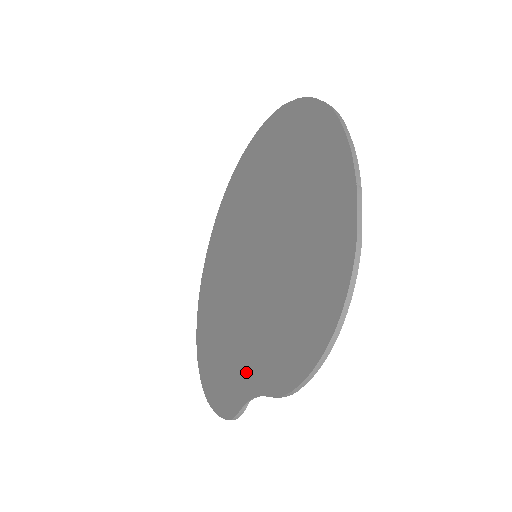
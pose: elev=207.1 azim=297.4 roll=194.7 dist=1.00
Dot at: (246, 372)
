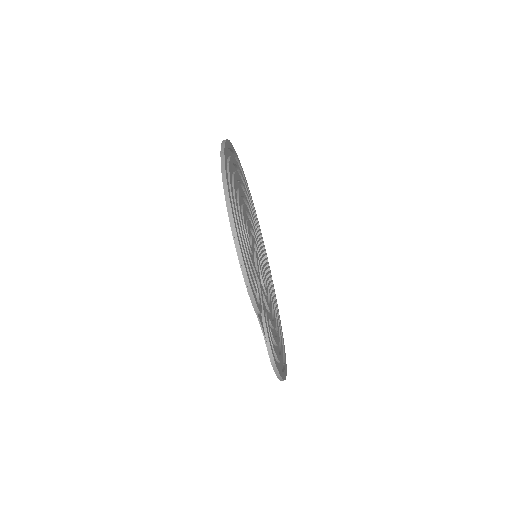
Dot at: occluded
